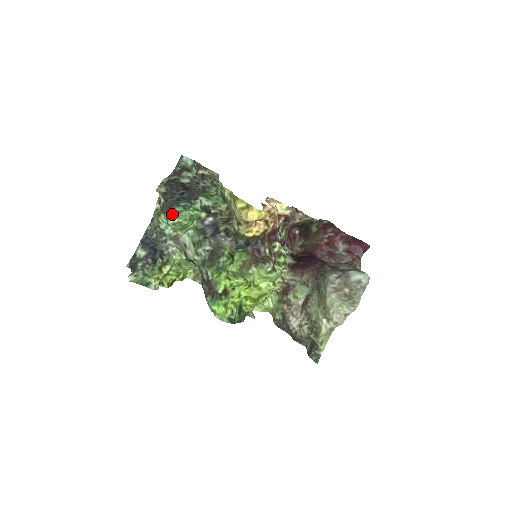
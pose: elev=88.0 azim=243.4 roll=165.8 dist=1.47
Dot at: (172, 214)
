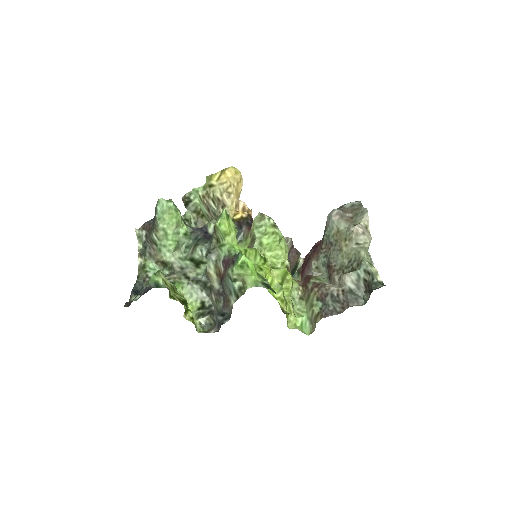
Dot at: occluded
